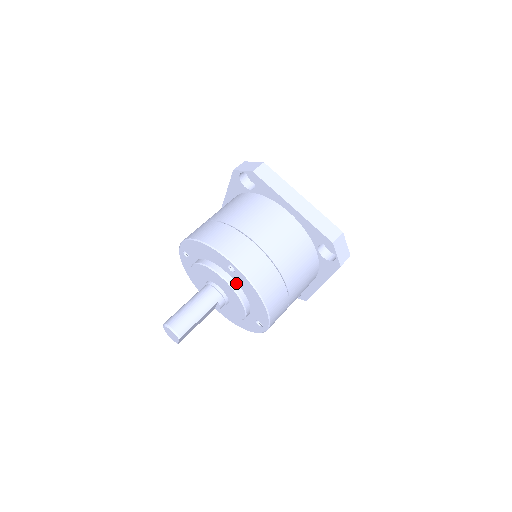
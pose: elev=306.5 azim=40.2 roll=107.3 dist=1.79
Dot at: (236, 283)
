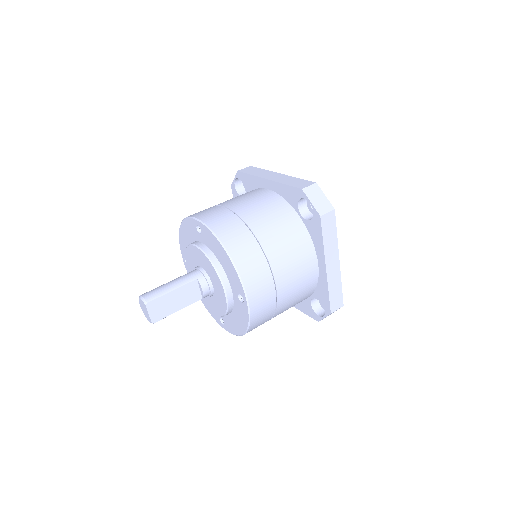
Dot at: (208, 248)
